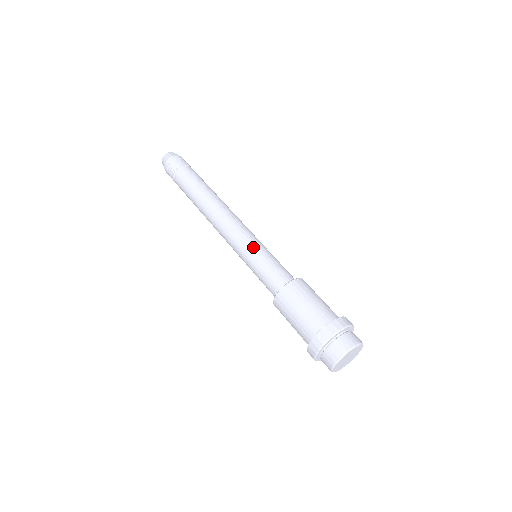
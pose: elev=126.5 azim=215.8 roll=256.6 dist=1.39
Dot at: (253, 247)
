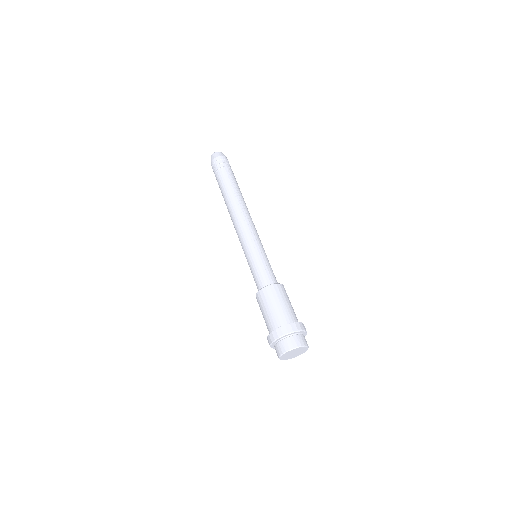
Dot at: (256, 249)
